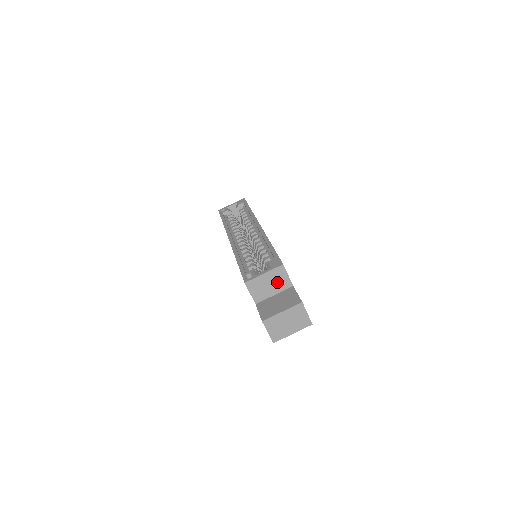
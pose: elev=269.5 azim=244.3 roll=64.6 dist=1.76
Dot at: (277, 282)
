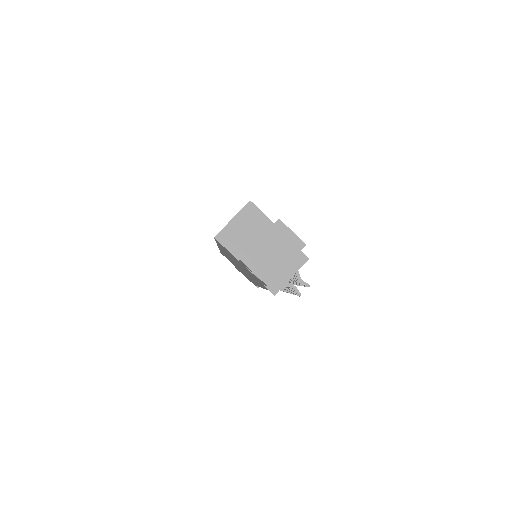
Dot at: (252, 225)
